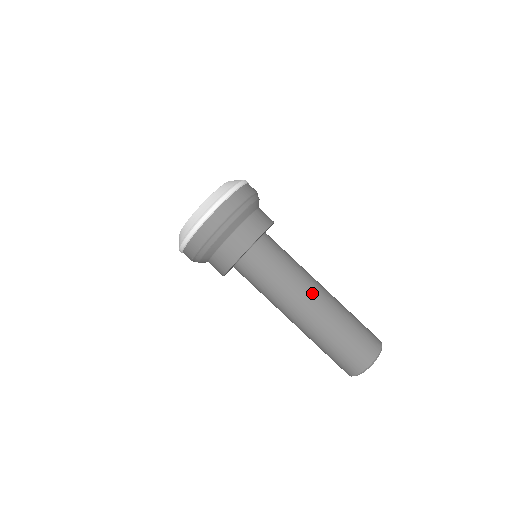
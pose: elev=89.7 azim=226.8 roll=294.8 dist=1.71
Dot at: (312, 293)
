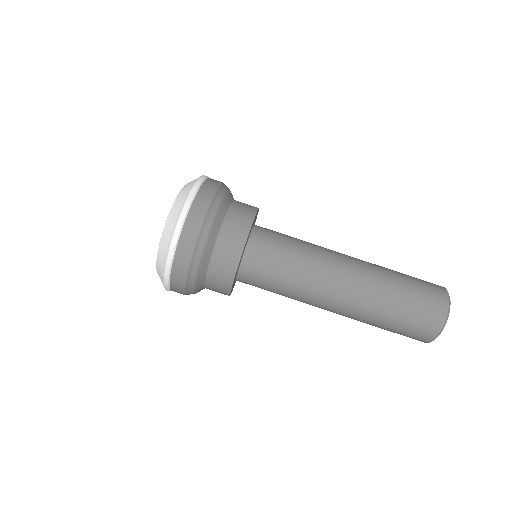
Dot at: (341, 257)
